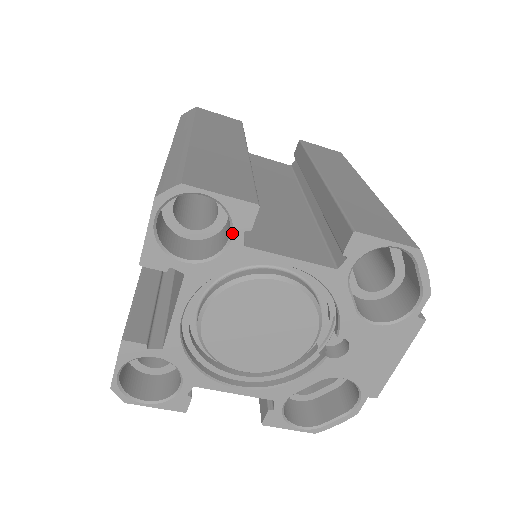
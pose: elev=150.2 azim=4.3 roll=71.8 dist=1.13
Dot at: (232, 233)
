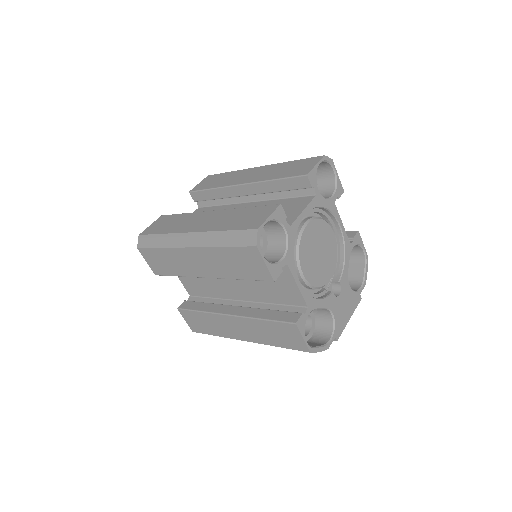
Dot at: (334, 194)
